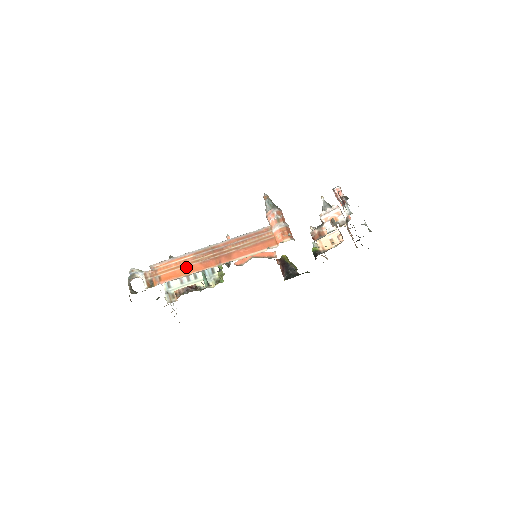
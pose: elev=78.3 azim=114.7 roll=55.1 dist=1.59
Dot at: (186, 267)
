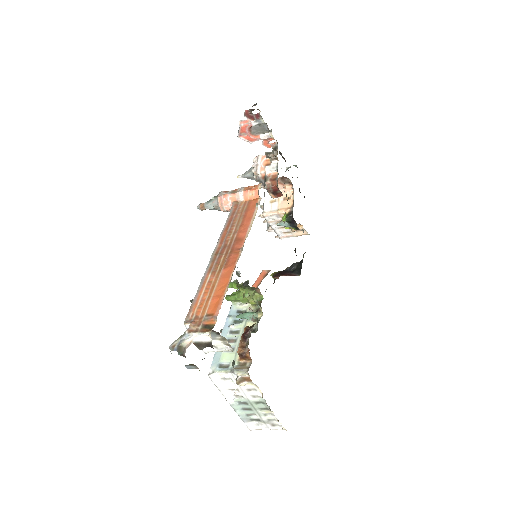
Dot at: (218, 284)
